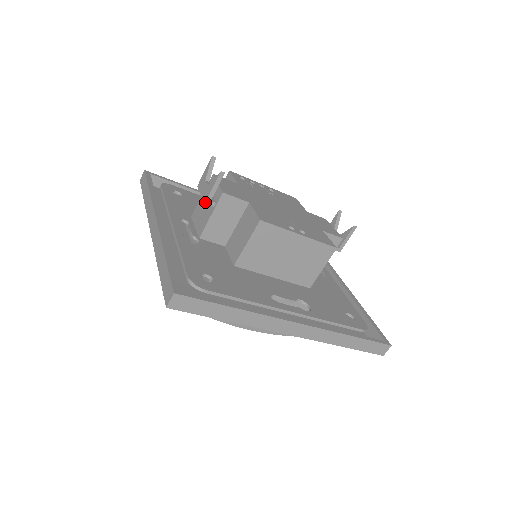
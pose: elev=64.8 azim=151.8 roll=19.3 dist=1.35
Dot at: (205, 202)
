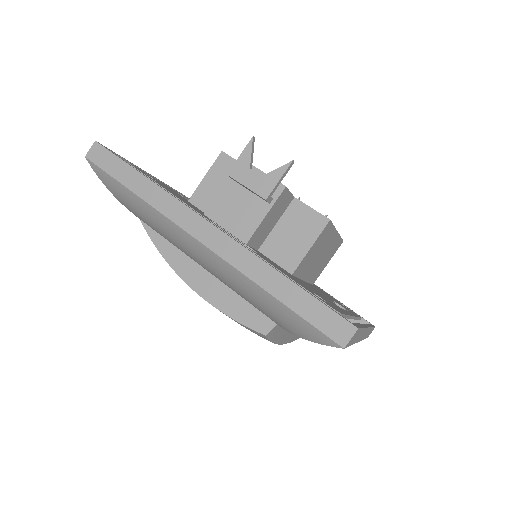
Dot at: (266, 198)
